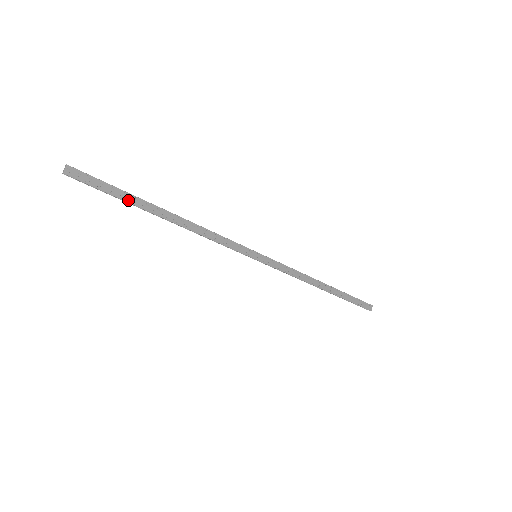
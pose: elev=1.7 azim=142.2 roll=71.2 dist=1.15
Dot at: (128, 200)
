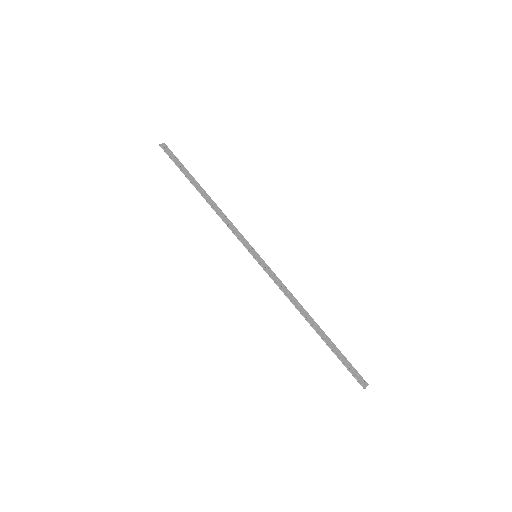
Dot at: (185, 173)
